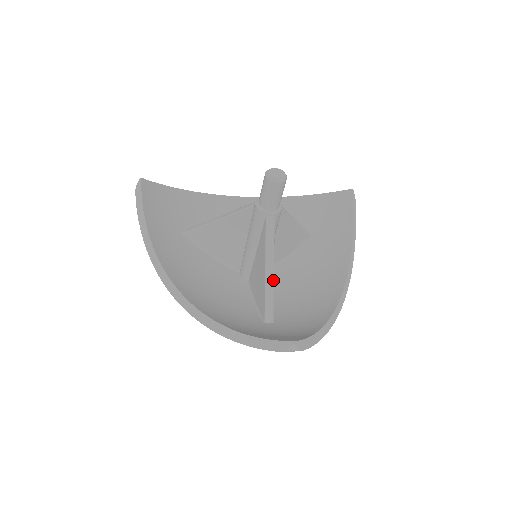
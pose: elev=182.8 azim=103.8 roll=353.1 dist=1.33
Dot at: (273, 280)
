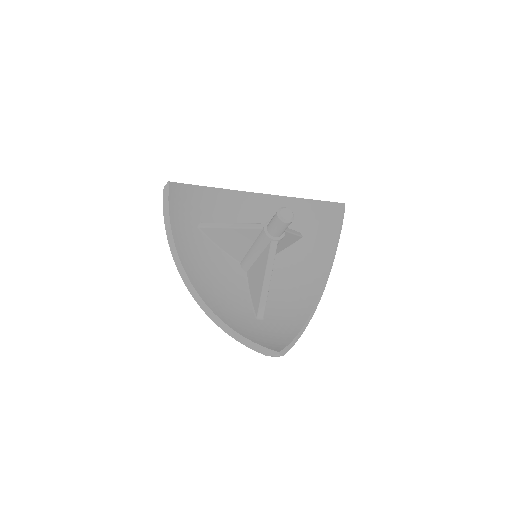
Dot at: (268, 289)
